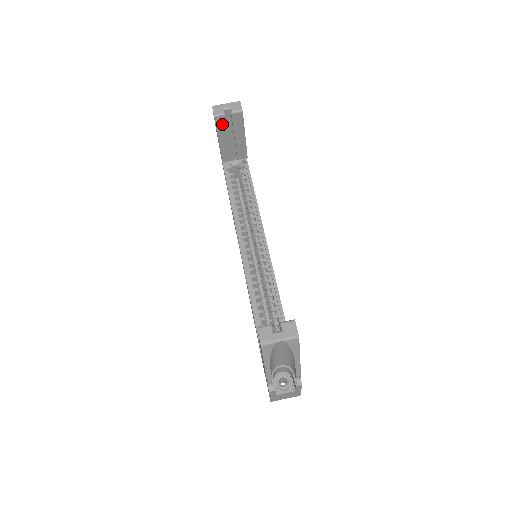
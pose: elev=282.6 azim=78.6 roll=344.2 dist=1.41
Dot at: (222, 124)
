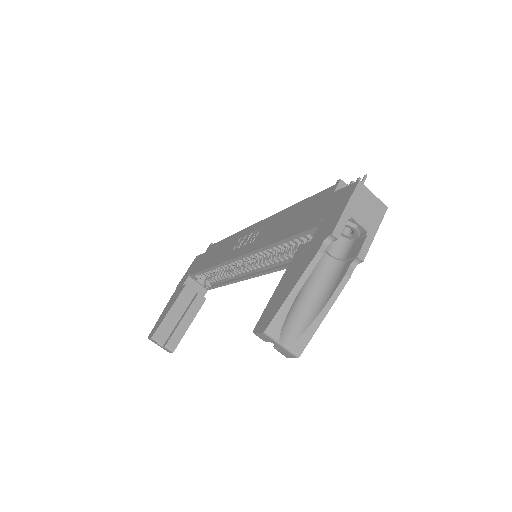
Dot at: occluded
